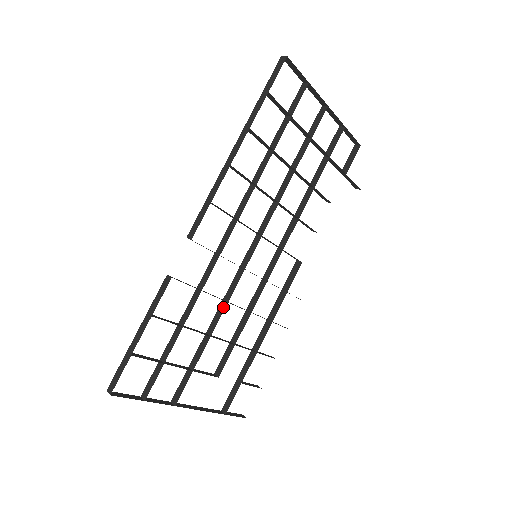
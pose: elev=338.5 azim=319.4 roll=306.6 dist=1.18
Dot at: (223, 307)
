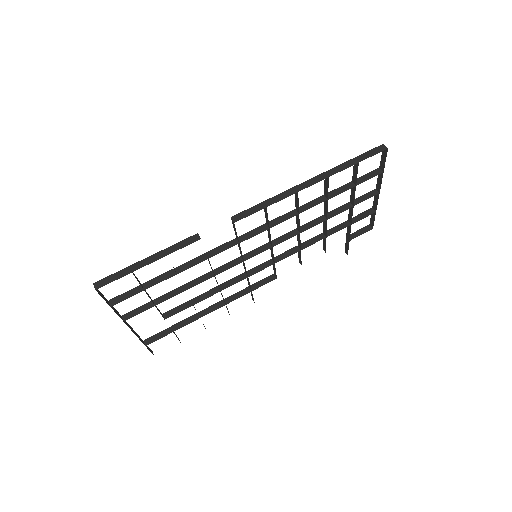
Dot at: (209, 276)
